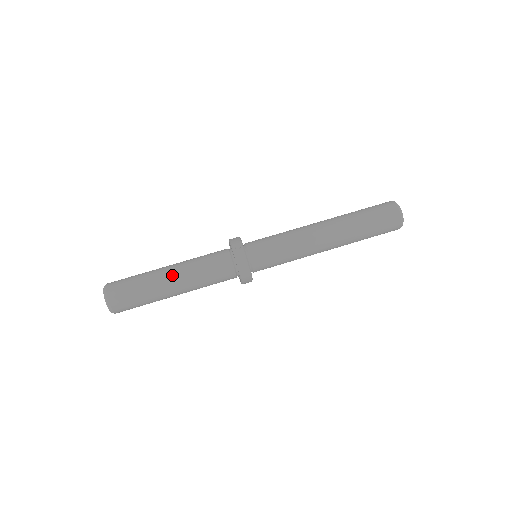
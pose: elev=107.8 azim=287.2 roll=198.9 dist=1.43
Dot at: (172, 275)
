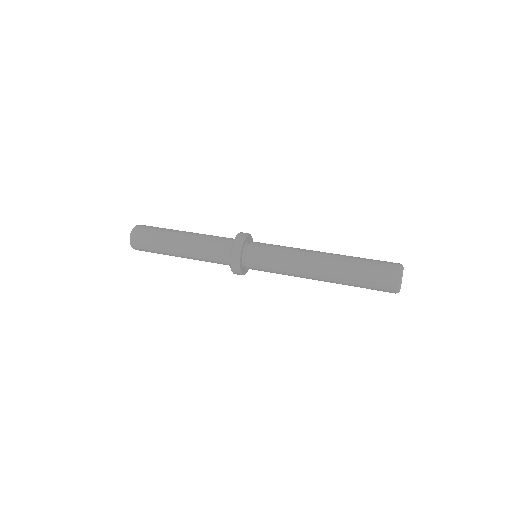
Dot at: (185, 233)
